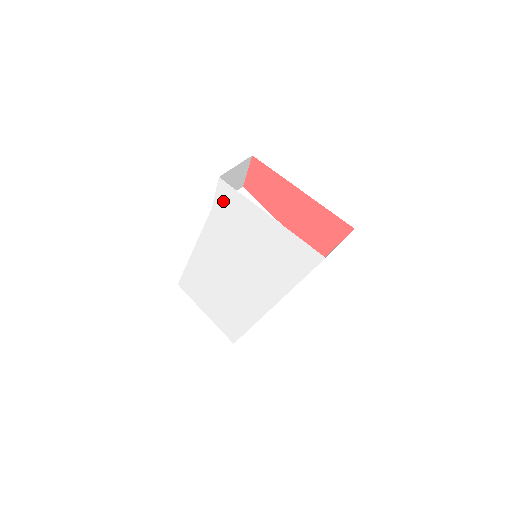
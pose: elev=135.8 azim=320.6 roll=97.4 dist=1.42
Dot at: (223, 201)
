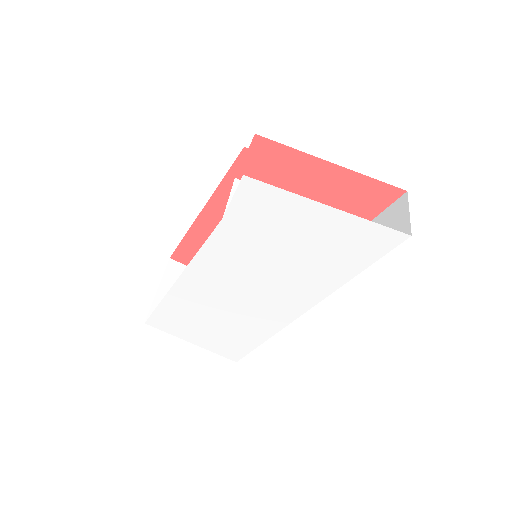
Dot at: (246, 205)
